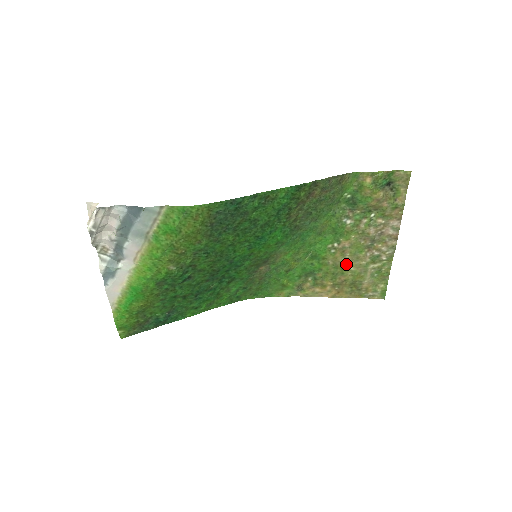
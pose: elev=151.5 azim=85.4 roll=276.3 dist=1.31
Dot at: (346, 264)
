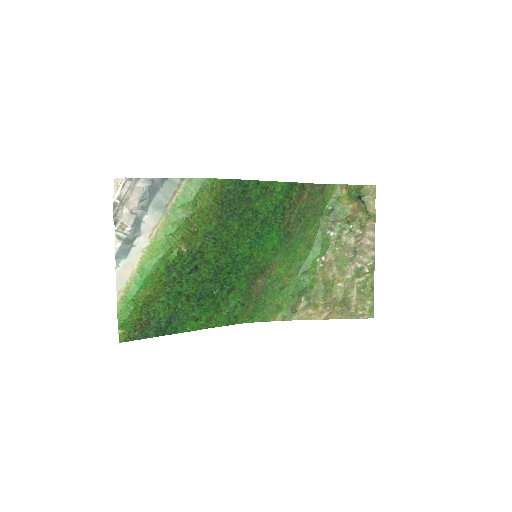
Dot at: (334, 280)
